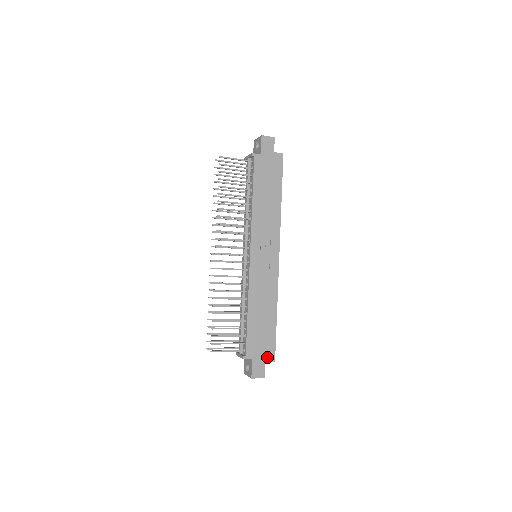
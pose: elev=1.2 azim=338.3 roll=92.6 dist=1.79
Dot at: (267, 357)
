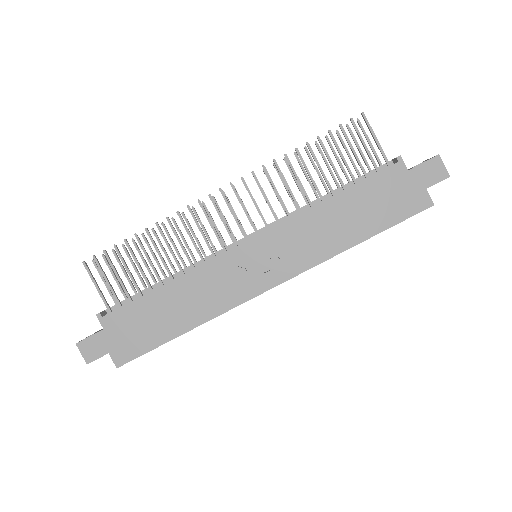
Dot at: (118, 351)
